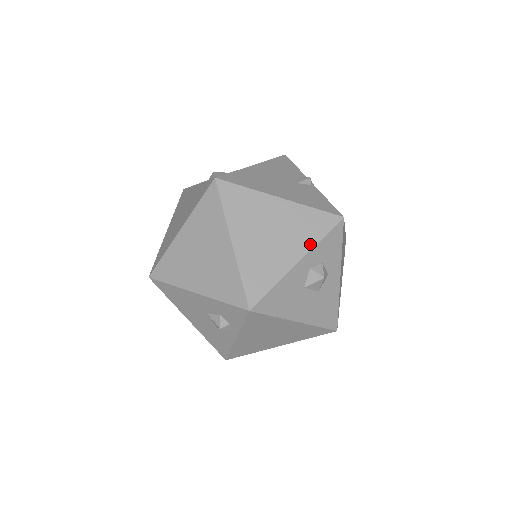
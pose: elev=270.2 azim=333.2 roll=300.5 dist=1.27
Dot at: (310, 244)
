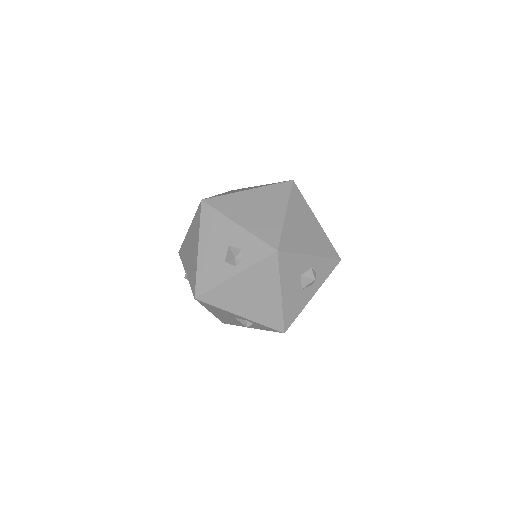
Dot at: (321, 254)
